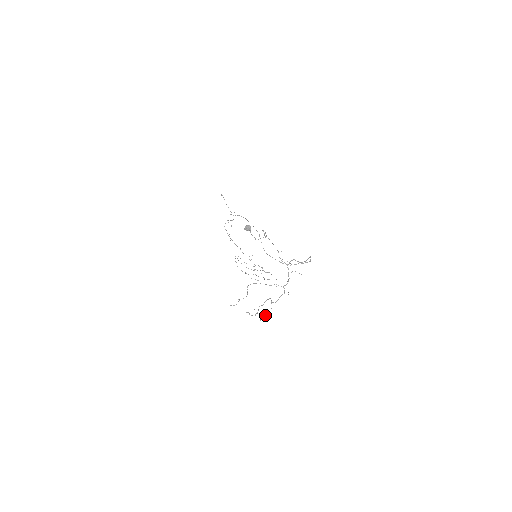
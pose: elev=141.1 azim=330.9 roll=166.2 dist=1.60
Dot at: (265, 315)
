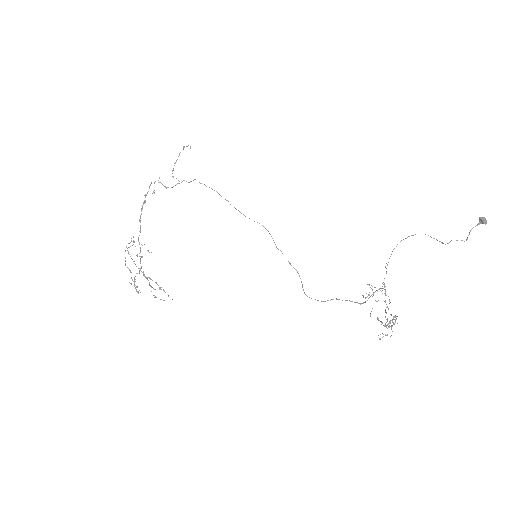
Dot at: occluded
